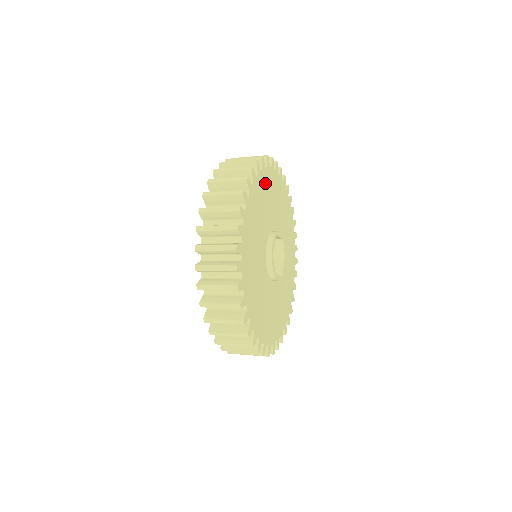
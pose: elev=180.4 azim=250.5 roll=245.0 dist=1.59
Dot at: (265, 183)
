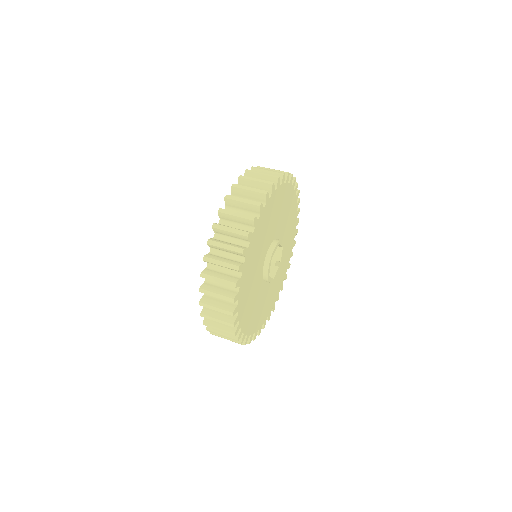
Dot at: (255, 242)
